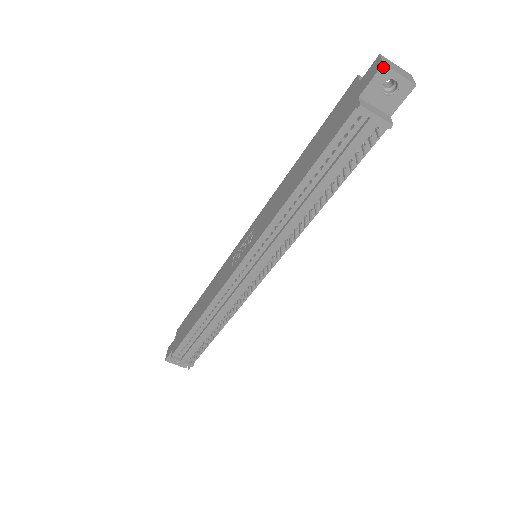
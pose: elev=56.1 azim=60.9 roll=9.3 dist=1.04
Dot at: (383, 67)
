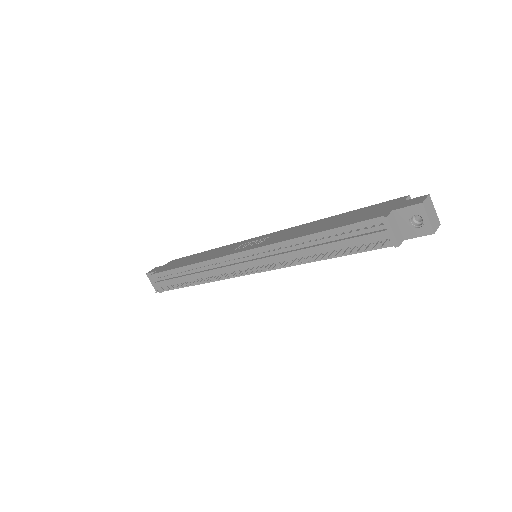
Dot at: (421, 205)
